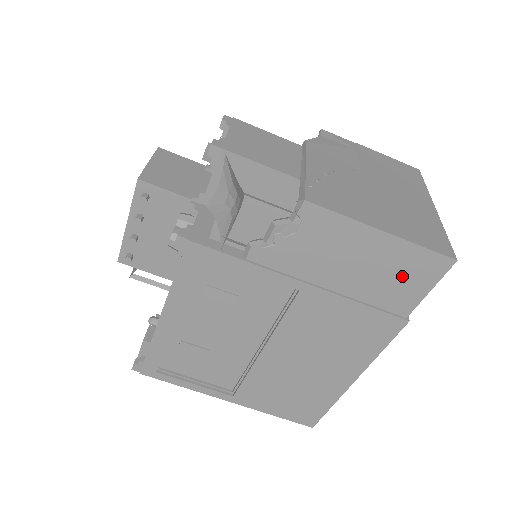
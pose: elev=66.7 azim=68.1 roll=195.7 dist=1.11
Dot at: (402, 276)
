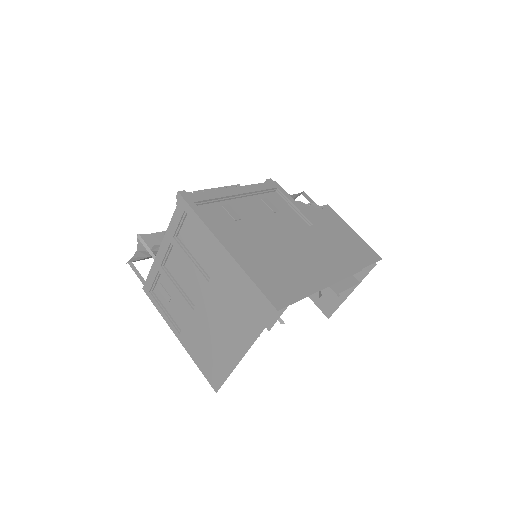
Dot at: (360, 250)
